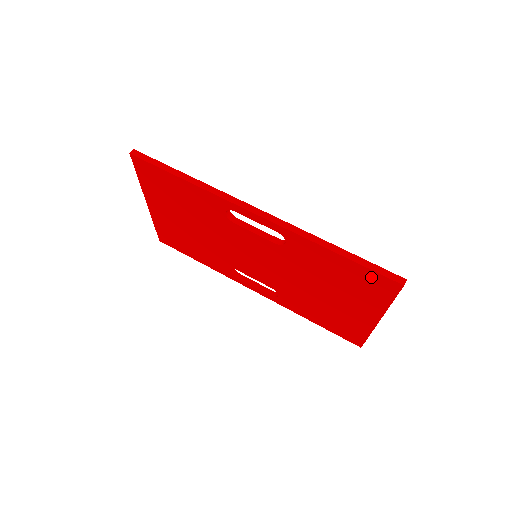
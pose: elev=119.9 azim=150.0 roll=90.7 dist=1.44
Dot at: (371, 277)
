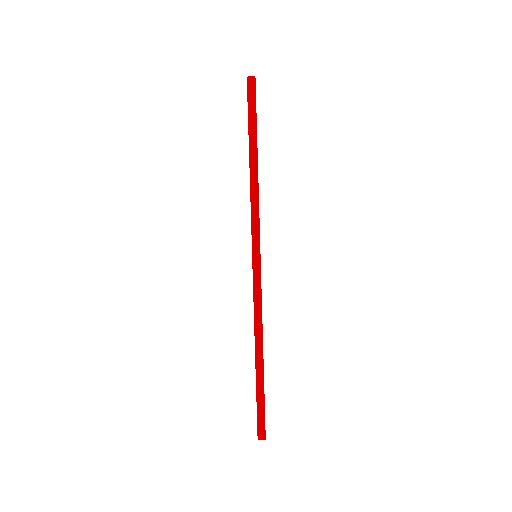
Dot at: occluded
